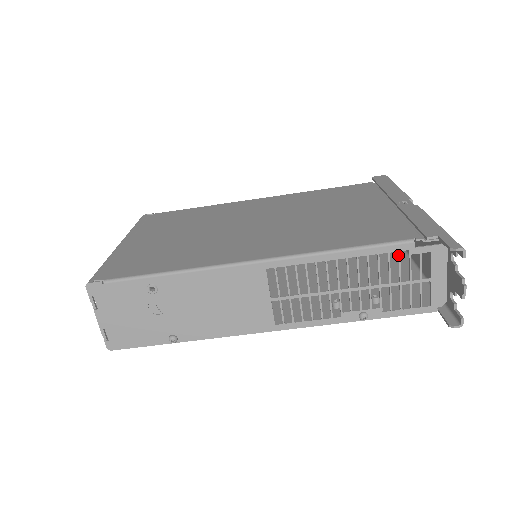
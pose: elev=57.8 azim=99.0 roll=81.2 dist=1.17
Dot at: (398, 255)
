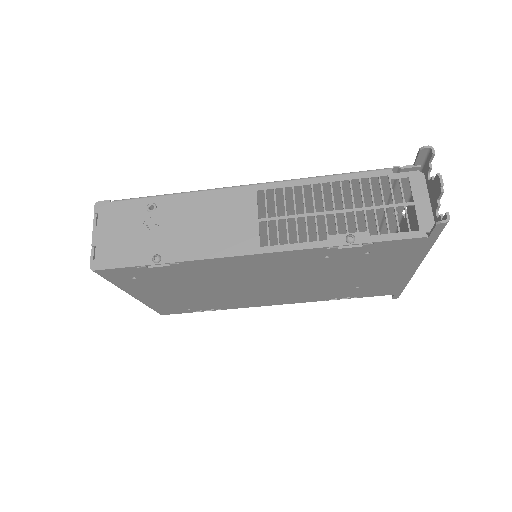
Dot at: occluded
